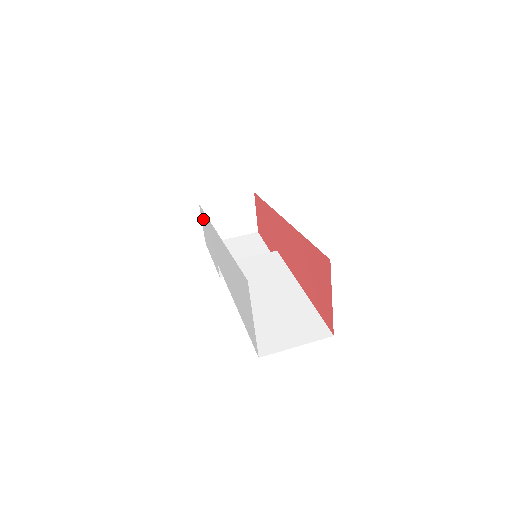
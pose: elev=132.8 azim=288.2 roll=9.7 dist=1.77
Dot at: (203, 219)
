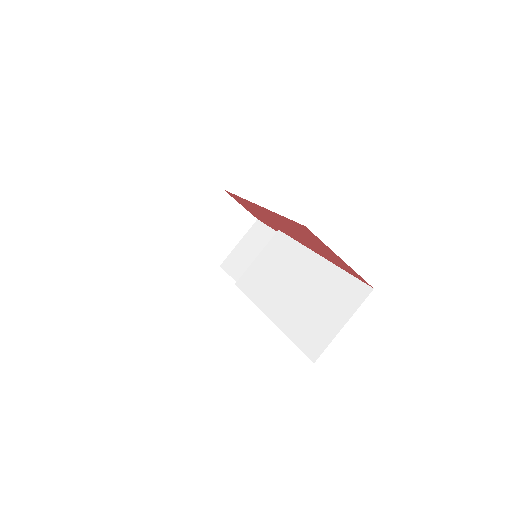
Dot at: occluded
